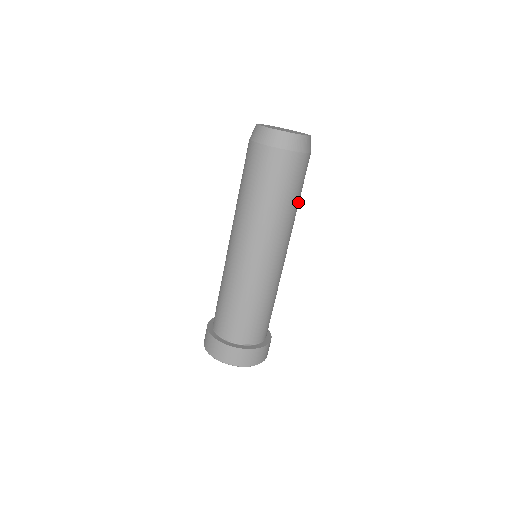
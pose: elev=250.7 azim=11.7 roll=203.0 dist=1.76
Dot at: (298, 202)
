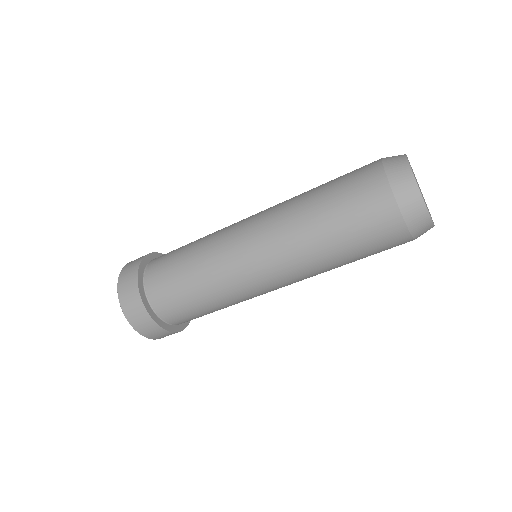
Dot at: occluded
